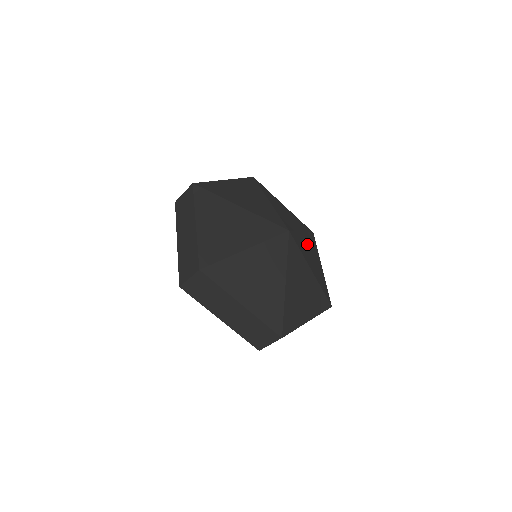
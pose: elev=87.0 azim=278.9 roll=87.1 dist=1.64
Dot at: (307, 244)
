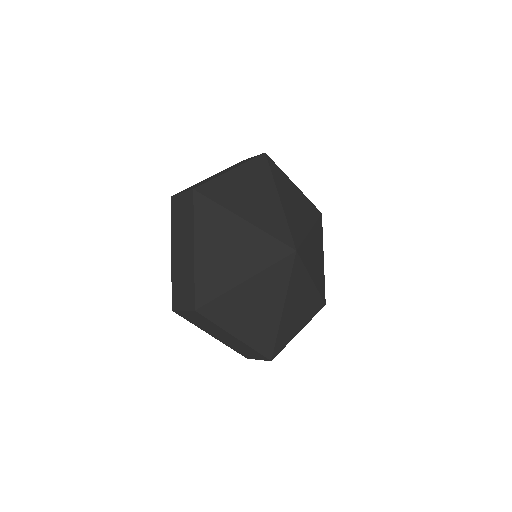
Dot at: (313, 243)
